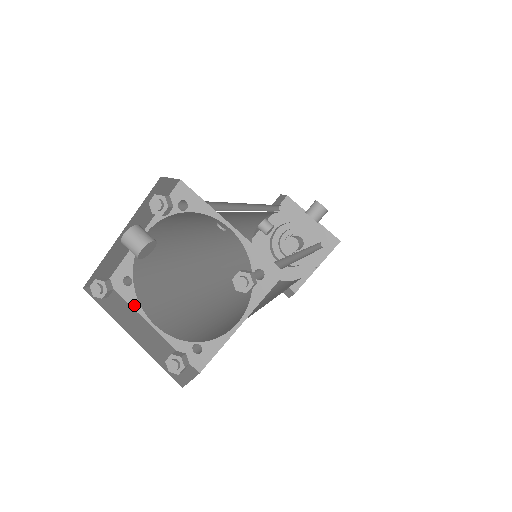
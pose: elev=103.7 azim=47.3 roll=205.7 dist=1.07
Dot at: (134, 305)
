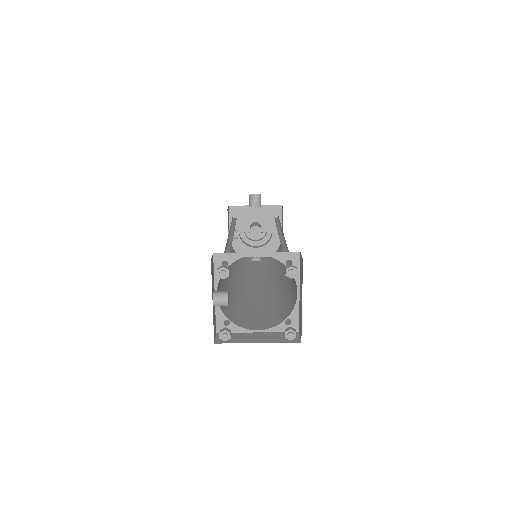
Dot at: (240, 331)
